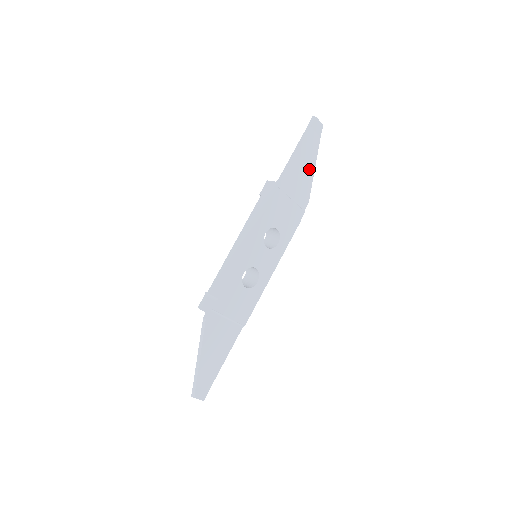
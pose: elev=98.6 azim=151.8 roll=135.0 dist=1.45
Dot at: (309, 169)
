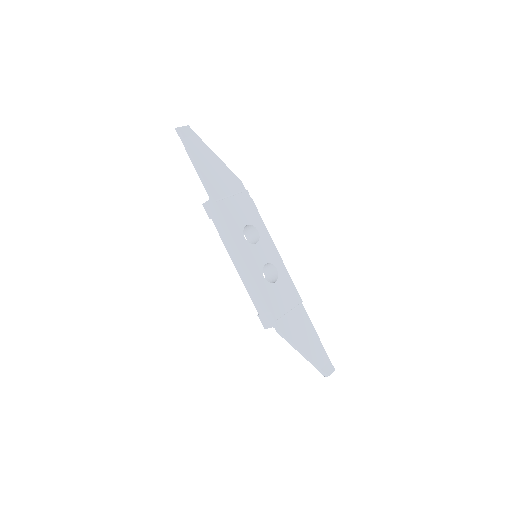
Dot at: (216, 163)
